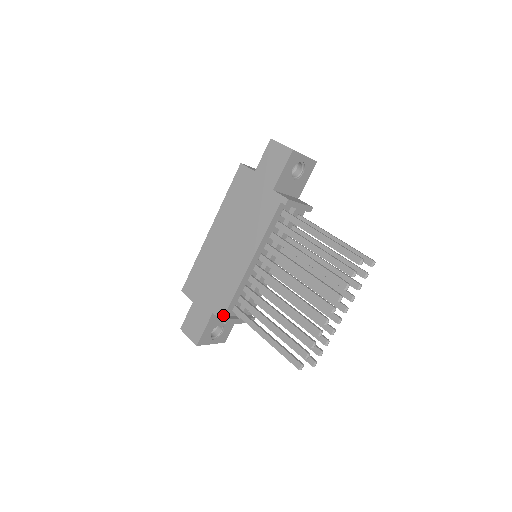
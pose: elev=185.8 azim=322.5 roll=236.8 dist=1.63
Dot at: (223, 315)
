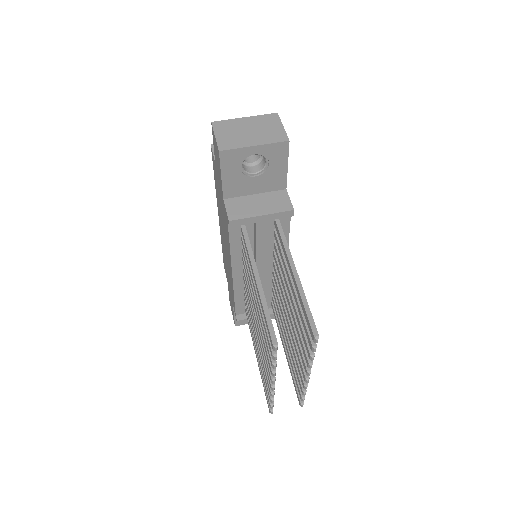
Dot at: (235, 314)
